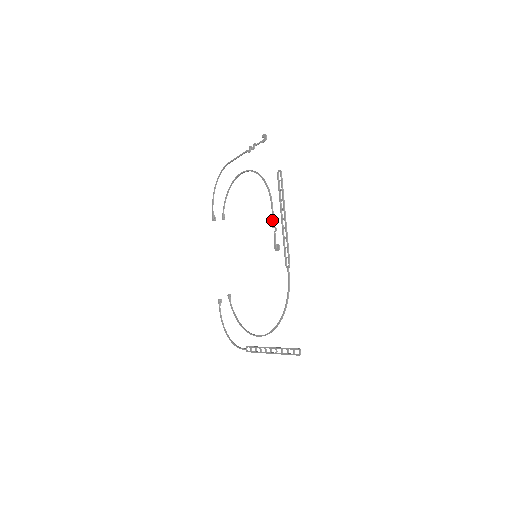
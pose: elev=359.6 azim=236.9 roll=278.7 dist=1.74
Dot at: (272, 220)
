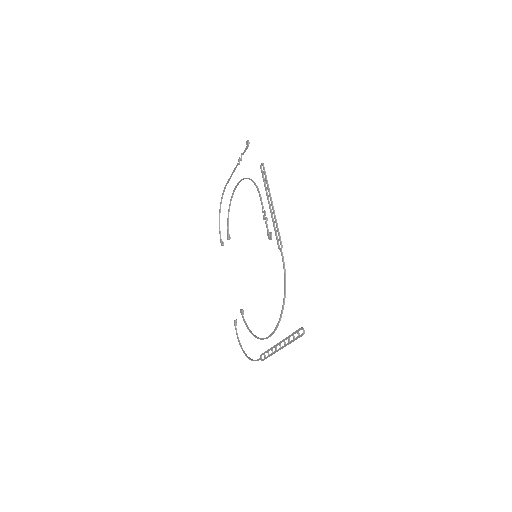
Dot at: (262, 212)
